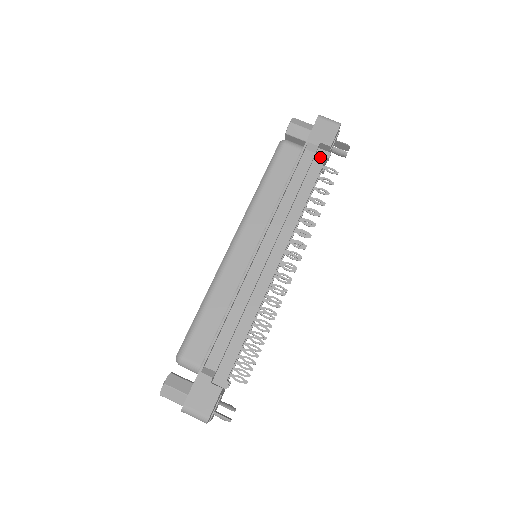
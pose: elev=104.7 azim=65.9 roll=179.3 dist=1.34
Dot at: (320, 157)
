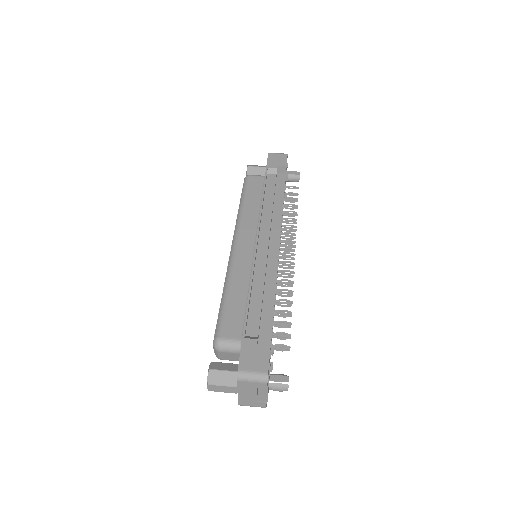
Dot at: (281, 178)
